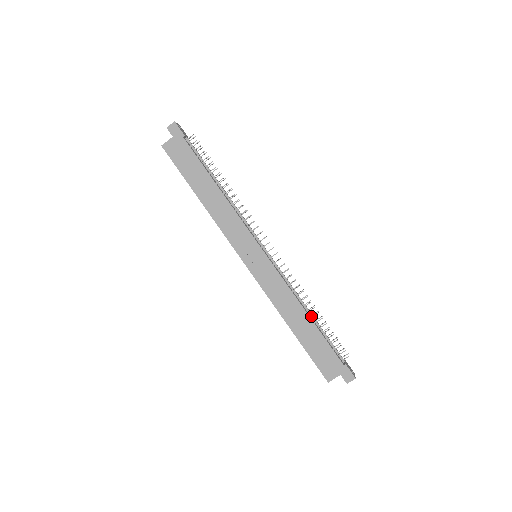
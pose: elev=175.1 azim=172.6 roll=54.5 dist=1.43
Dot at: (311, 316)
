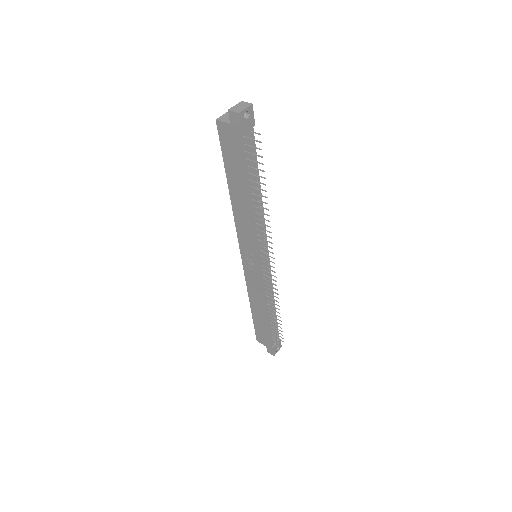
Dot at: occluded
